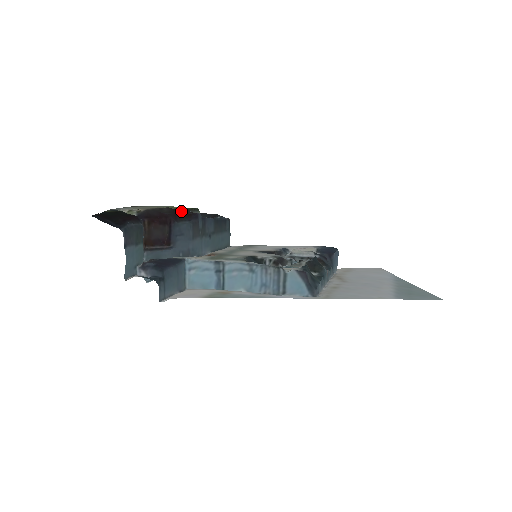
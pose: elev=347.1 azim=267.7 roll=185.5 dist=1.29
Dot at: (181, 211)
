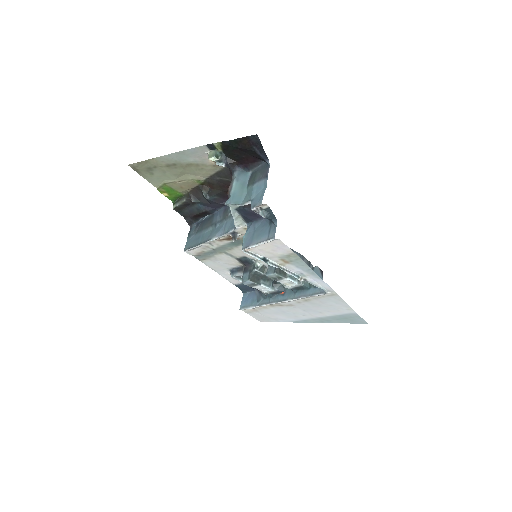
Dot at: (200, 191)
